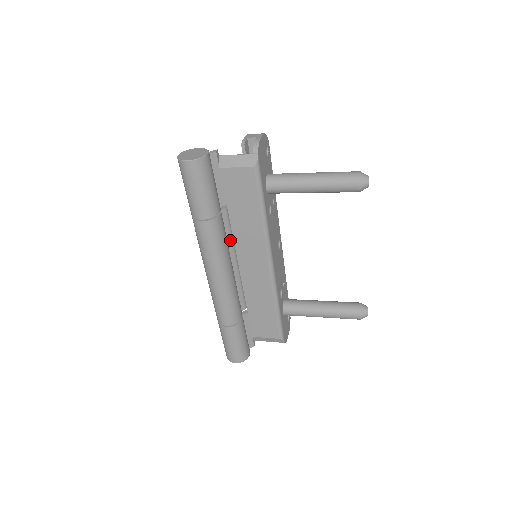
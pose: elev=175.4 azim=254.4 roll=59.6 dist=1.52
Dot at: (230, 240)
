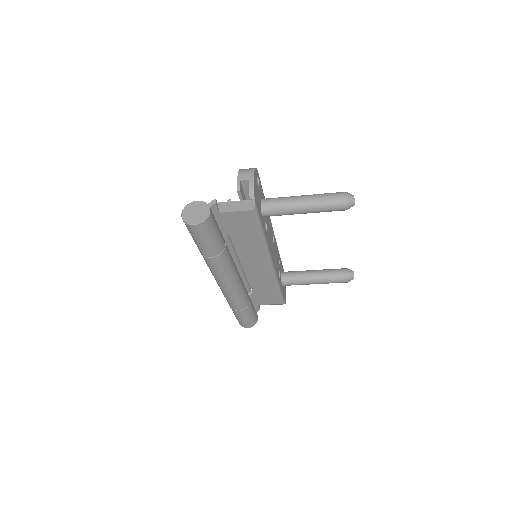
Dot at: (234, 254)
